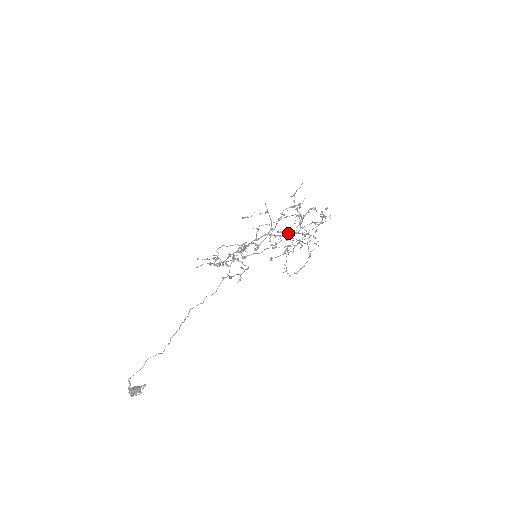
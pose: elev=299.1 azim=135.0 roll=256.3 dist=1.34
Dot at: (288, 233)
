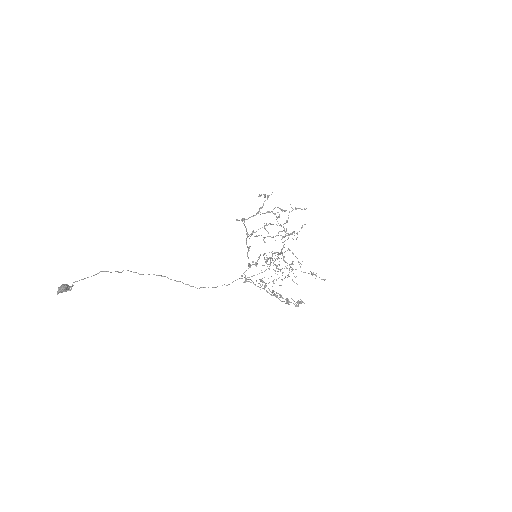
Dot at: occluded
